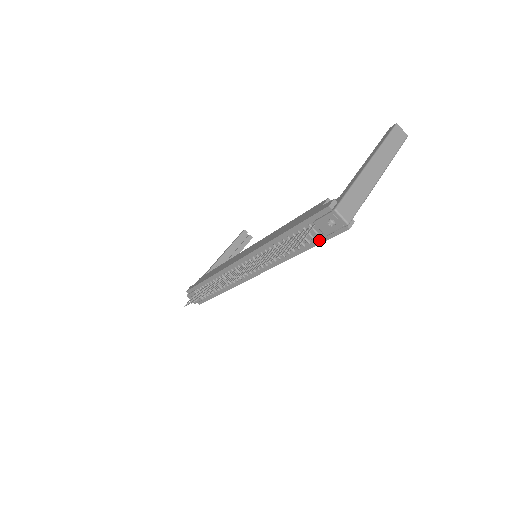
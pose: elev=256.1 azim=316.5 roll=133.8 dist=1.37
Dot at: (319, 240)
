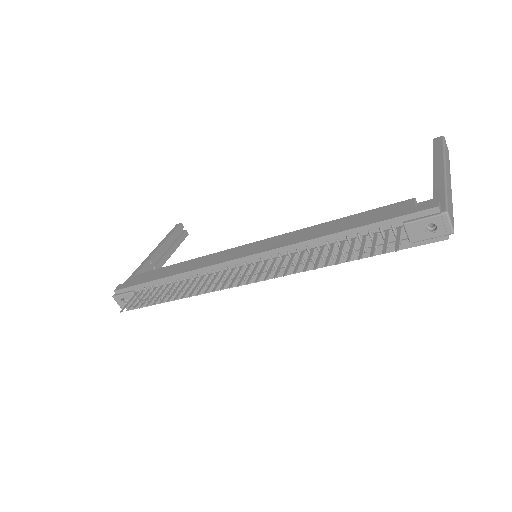
Dot at: (393, 247)
